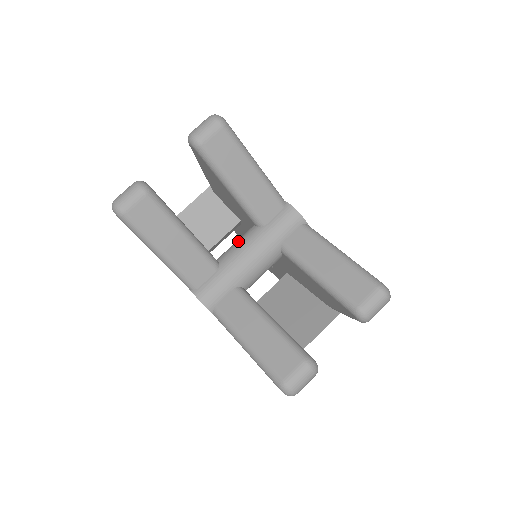
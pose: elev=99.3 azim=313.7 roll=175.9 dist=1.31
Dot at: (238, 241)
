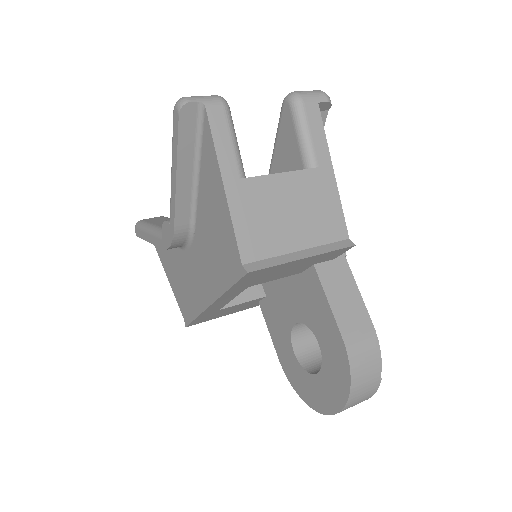
Dot at: occluded
